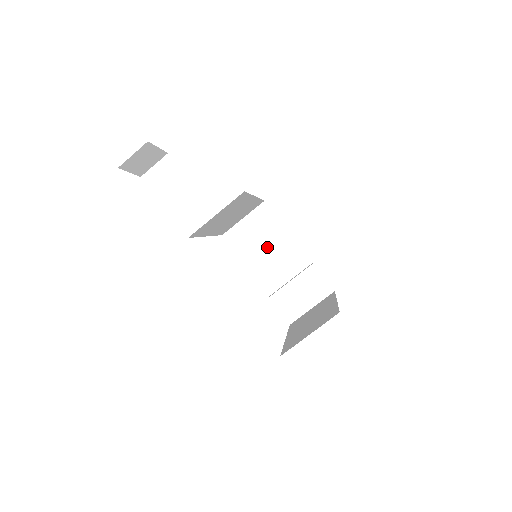
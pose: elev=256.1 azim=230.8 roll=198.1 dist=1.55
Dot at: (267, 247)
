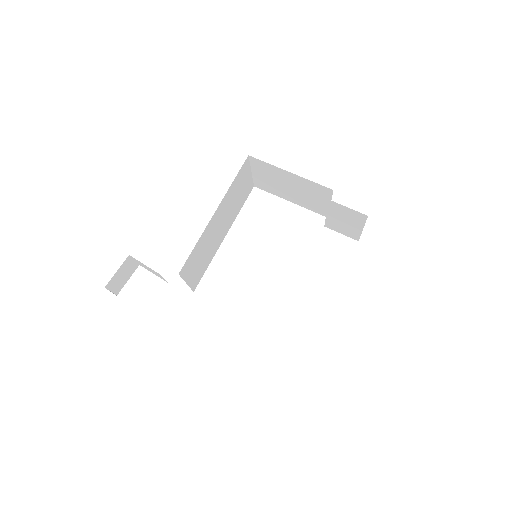
Dot at: (289, 187)
